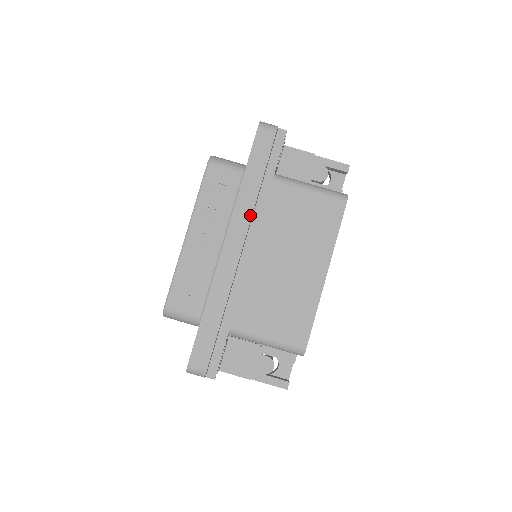
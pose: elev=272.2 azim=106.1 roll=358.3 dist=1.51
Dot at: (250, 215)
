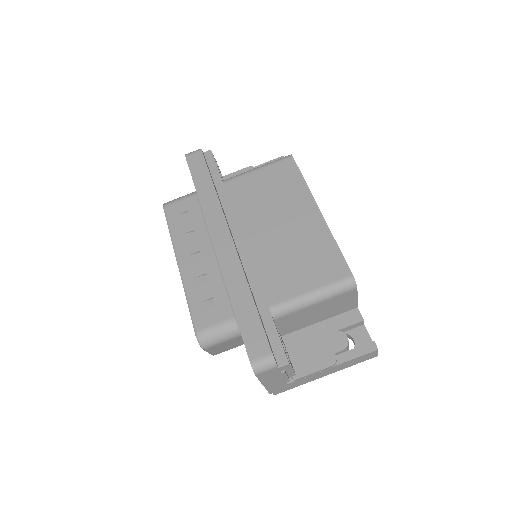
Dot at: (220, 210)
